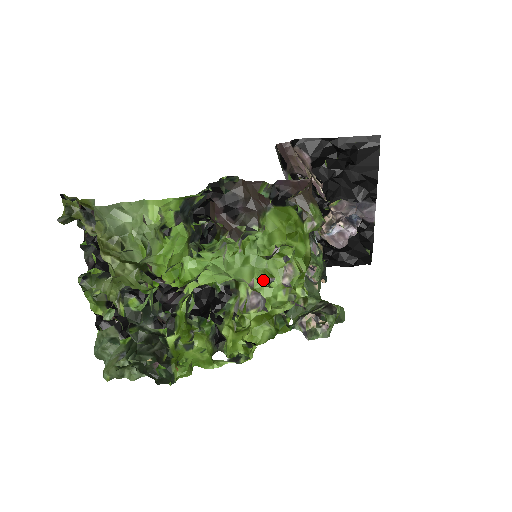
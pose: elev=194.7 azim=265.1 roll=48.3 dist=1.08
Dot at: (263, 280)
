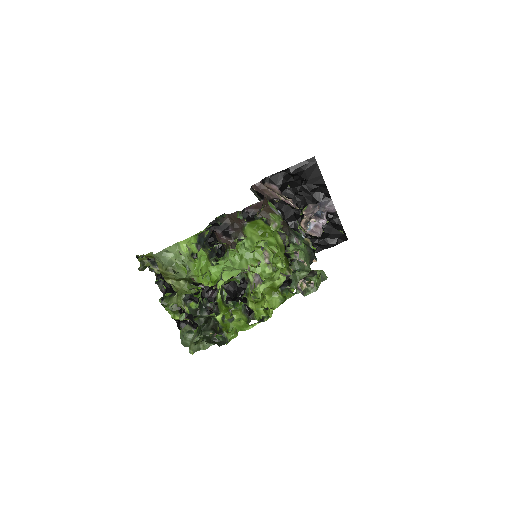
Dot at: (255, 265)
